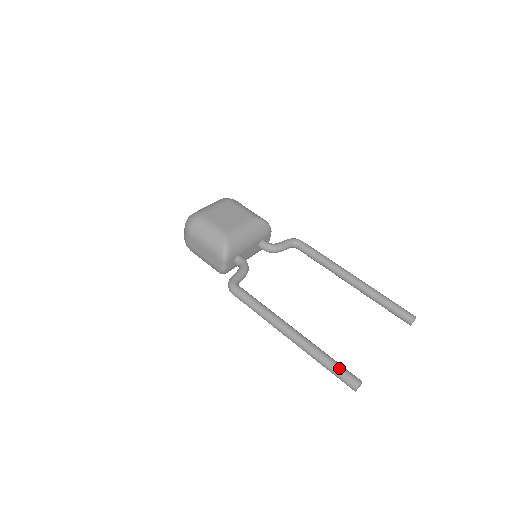
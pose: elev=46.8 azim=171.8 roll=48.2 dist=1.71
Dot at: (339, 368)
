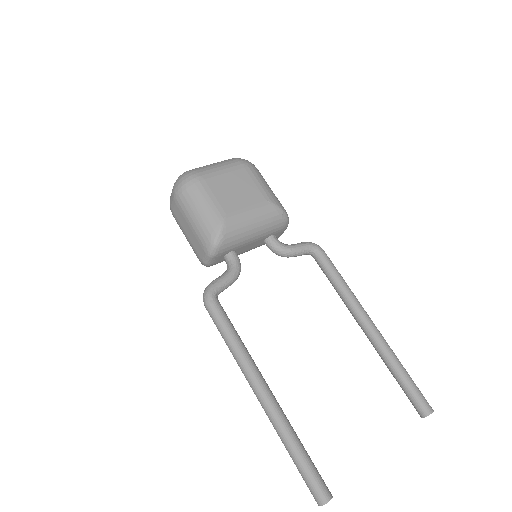
Dot at: (309, 469)
